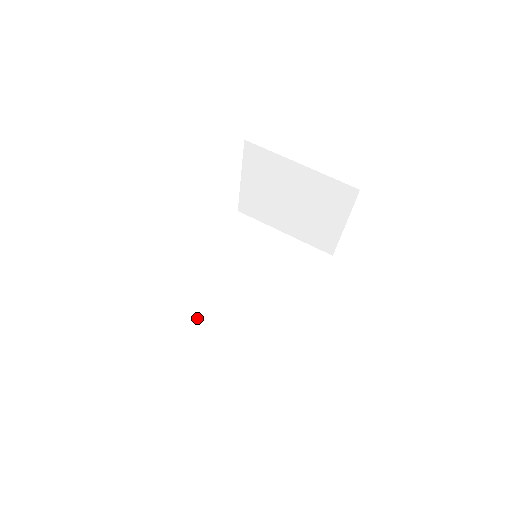
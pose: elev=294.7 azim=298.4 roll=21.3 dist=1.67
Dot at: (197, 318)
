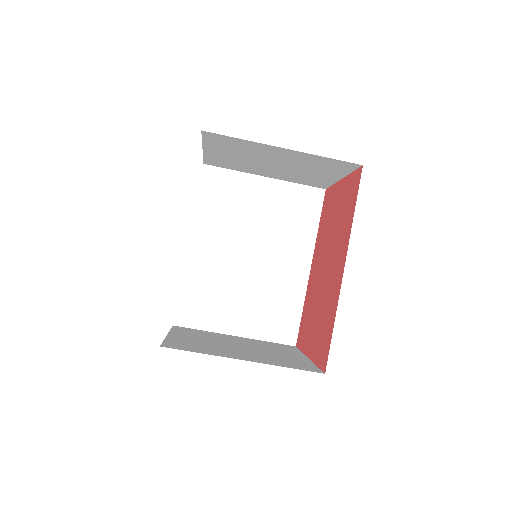
Dot at: (209, 313)
